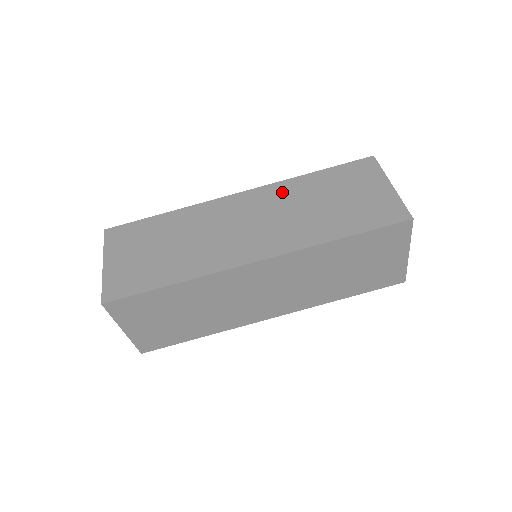
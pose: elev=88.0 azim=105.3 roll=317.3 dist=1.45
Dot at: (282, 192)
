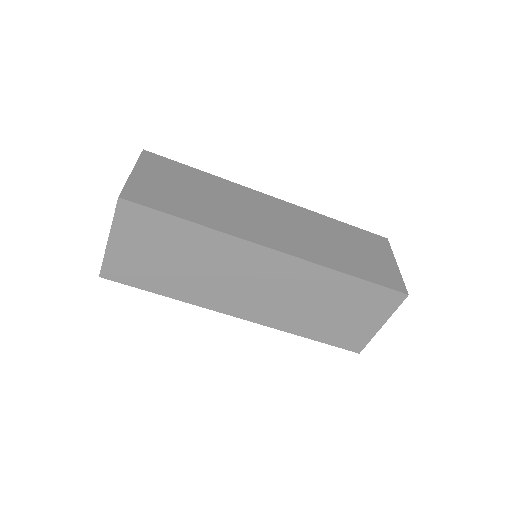
Dot at: (310, 218)
